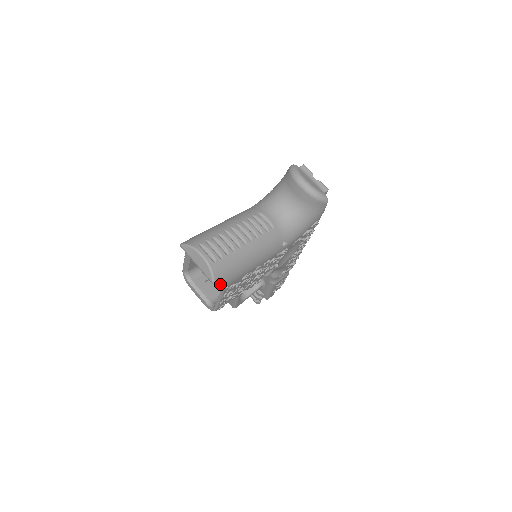
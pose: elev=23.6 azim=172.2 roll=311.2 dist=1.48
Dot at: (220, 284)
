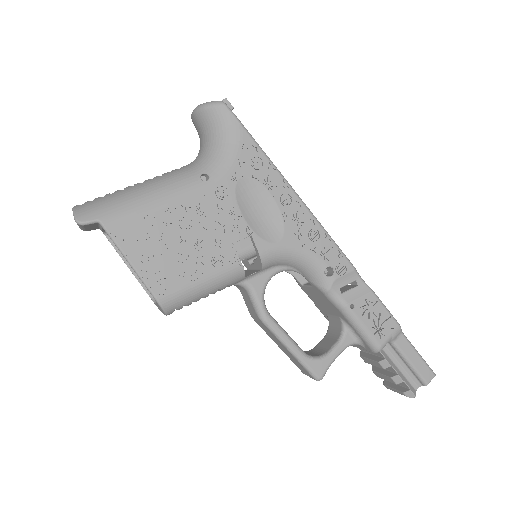
Dot at: occluded
